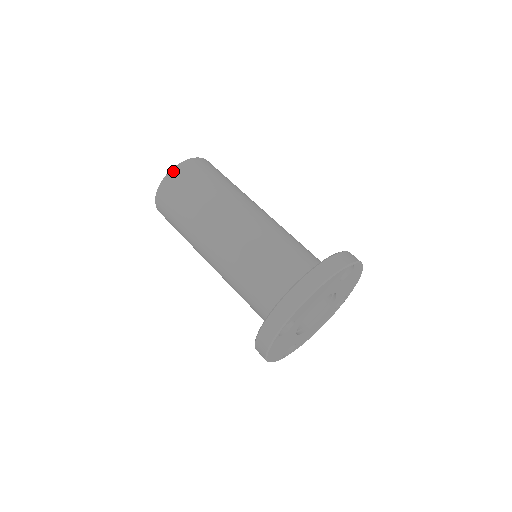
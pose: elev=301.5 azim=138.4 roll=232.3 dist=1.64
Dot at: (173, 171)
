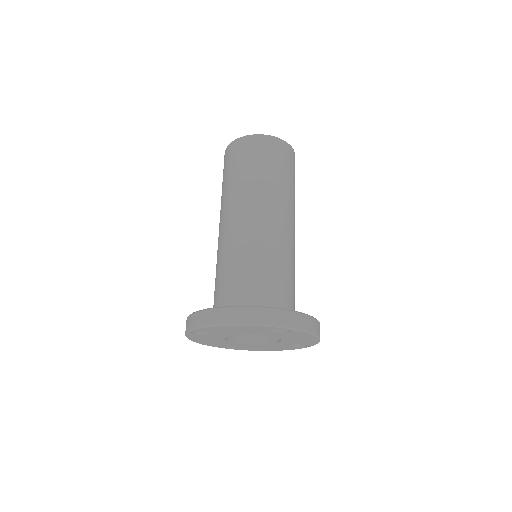
Dot at: (243, 139)
